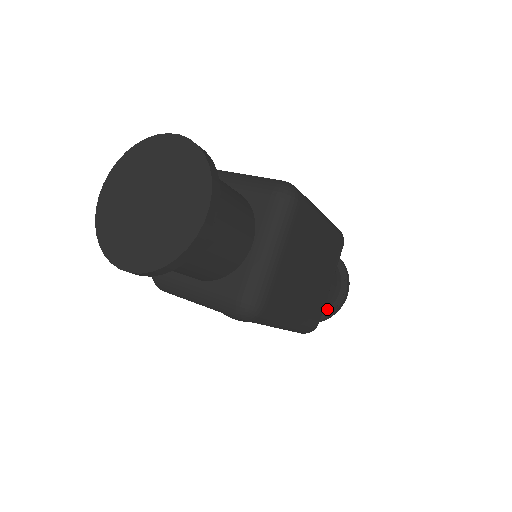
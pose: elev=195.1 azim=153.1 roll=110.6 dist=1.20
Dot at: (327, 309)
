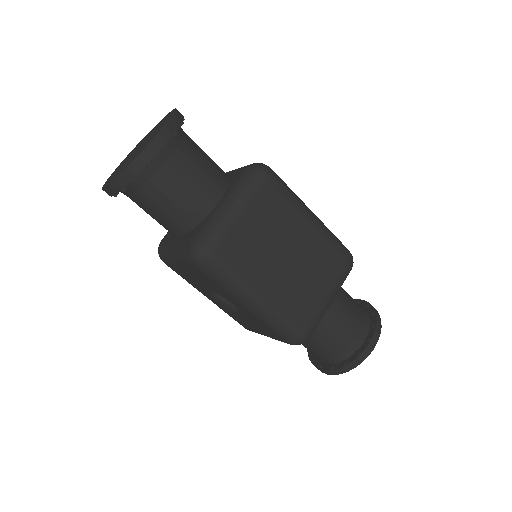
Dot at: (349, 356)
